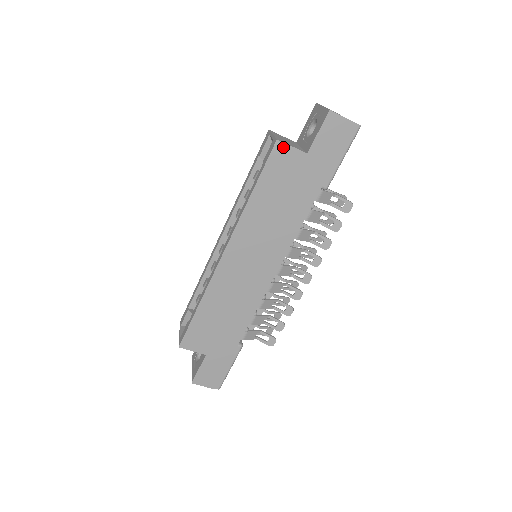
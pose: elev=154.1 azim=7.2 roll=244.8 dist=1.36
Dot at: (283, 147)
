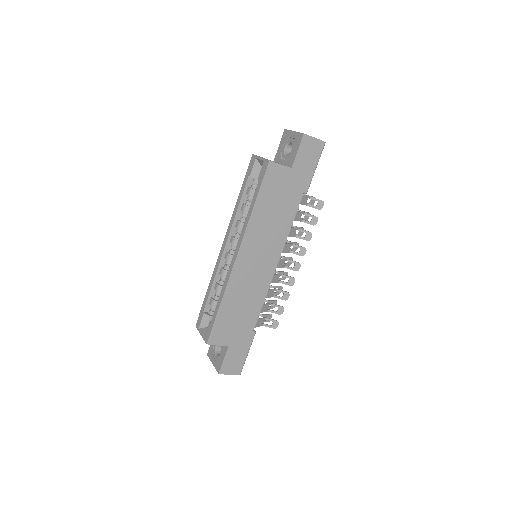
Dot at: (274, 166)
